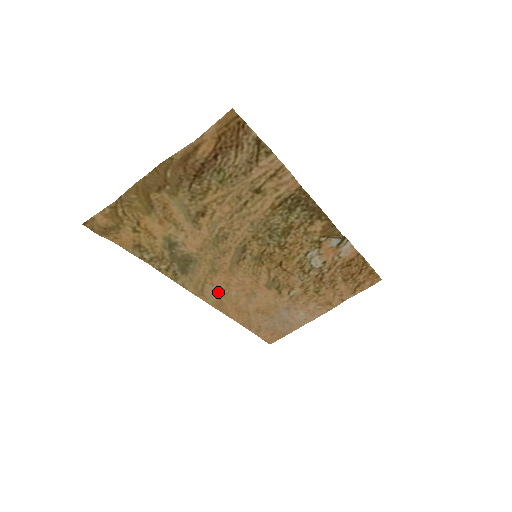
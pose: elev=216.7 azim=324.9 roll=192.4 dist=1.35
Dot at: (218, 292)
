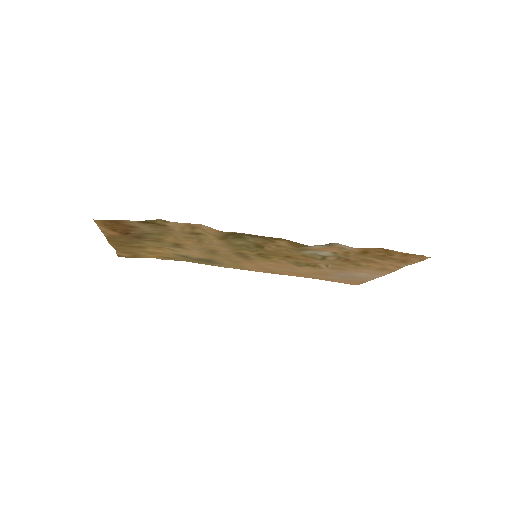
Dot at: (259, 268)
